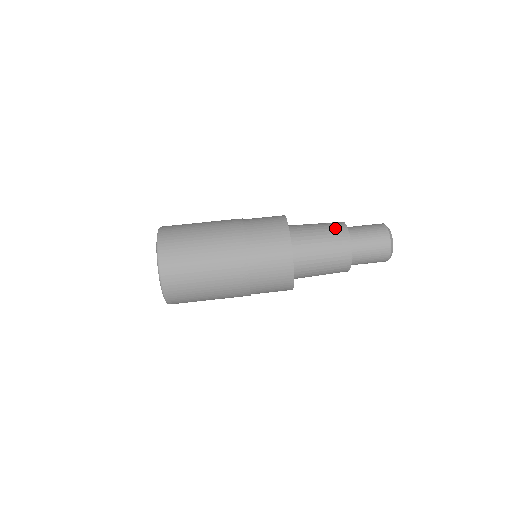
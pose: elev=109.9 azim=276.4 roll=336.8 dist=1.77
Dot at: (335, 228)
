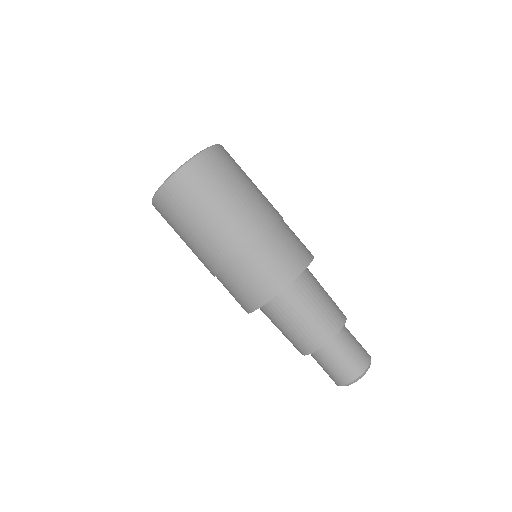
Dot at: (315, 334)
